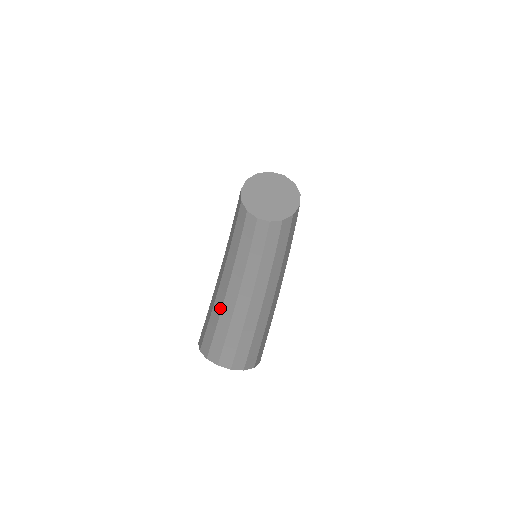
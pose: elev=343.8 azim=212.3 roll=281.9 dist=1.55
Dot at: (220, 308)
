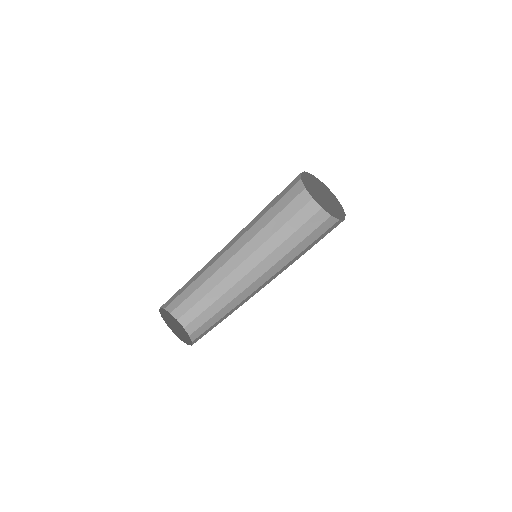
Dot at: (212, 286)
